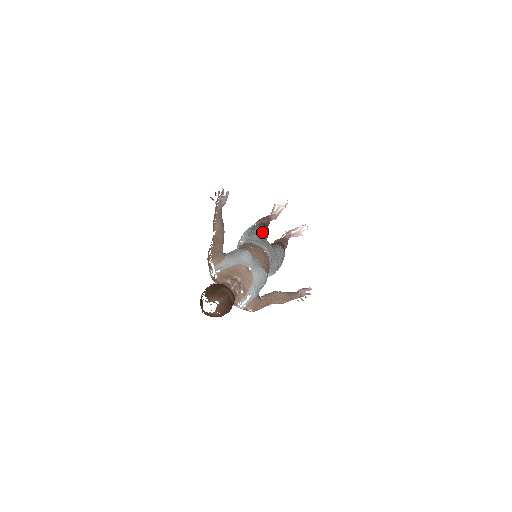
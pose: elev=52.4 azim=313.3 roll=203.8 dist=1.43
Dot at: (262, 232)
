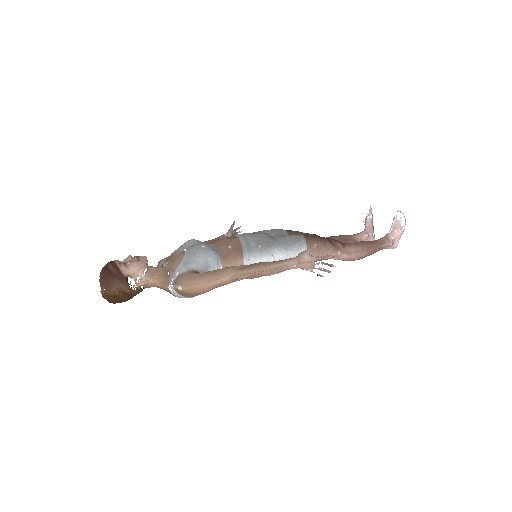
Dot at: (263, 231)
